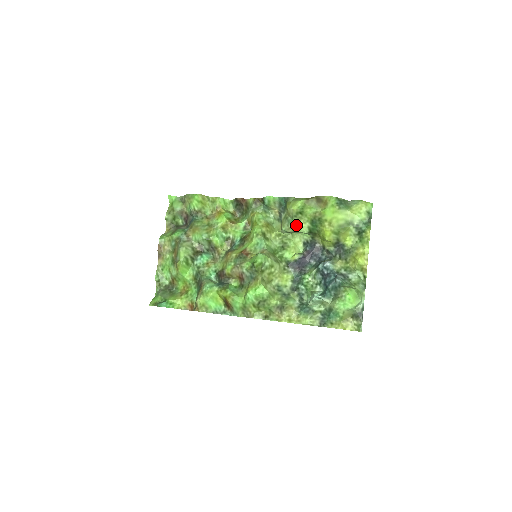
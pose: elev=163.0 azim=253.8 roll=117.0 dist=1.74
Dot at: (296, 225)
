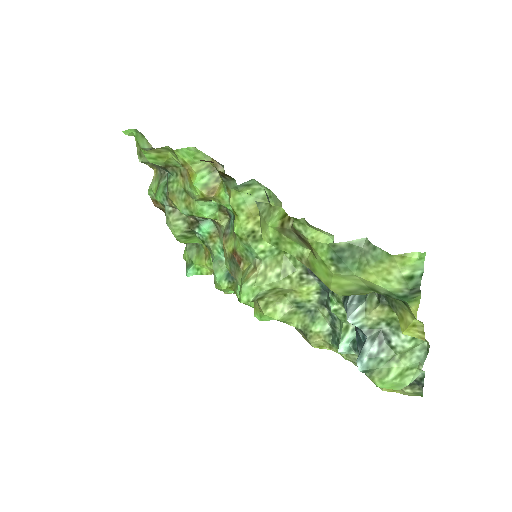
Dot at: occluded
